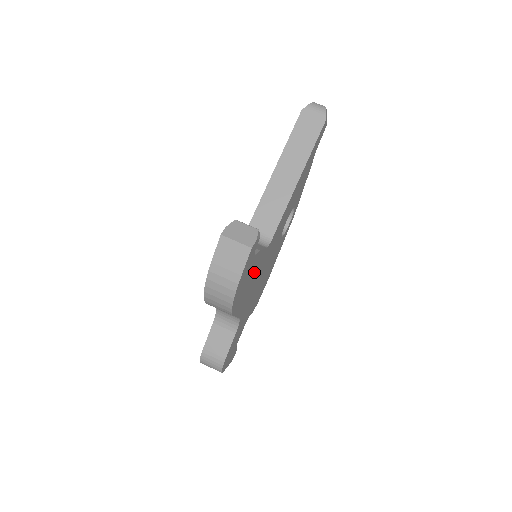
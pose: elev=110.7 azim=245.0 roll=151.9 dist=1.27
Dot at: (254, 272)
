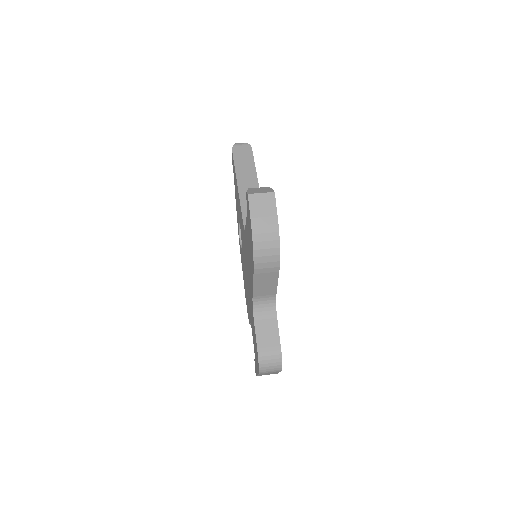
Dot at: occluded
